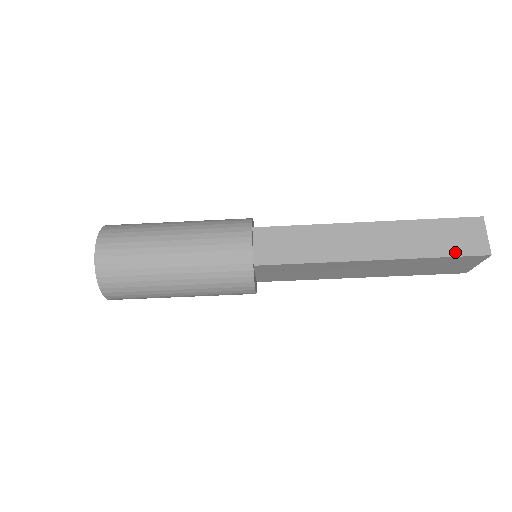
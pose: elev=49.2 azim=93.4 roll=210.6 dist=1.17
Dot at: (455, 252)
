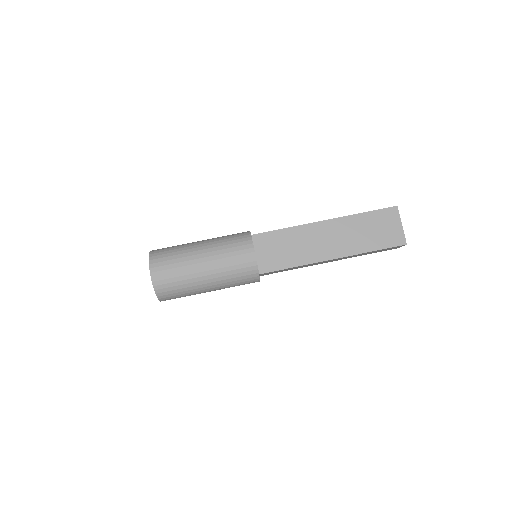
Dot at: (375, 211)
